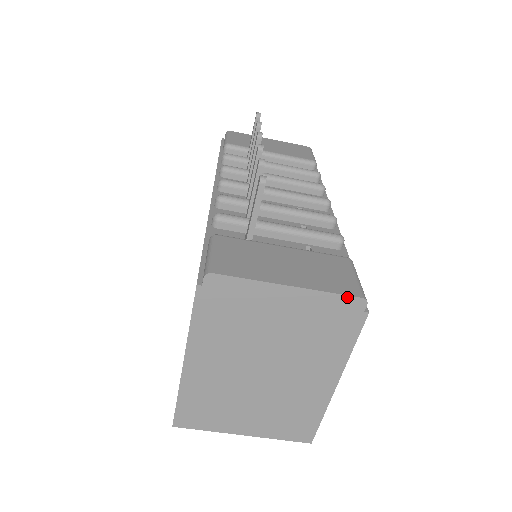
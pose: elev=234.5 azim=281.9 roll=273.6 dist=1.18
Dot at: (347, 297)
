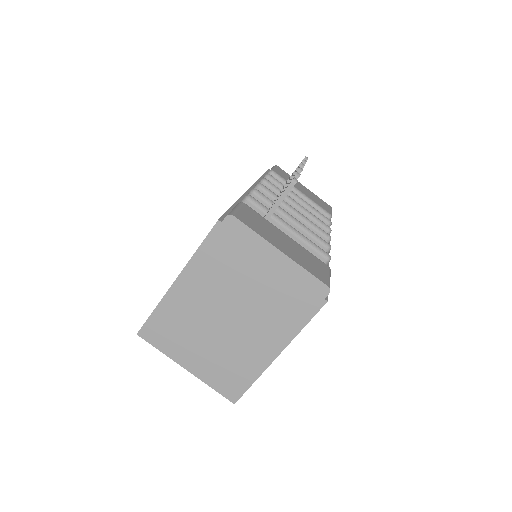
Dot at: (317, 280)
